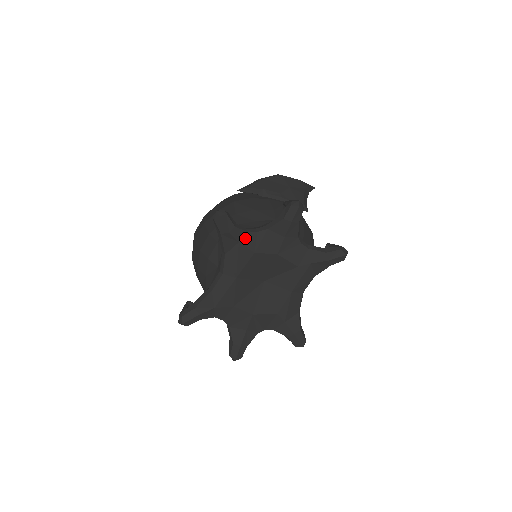
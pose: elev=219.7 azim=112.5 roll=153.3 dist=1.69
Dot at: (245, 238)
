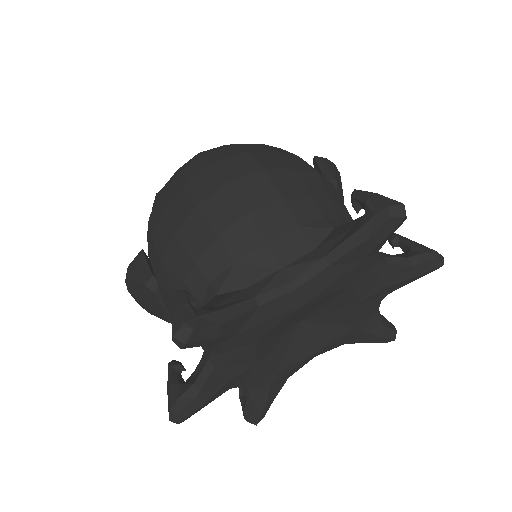
Dot at: (368, 260)
